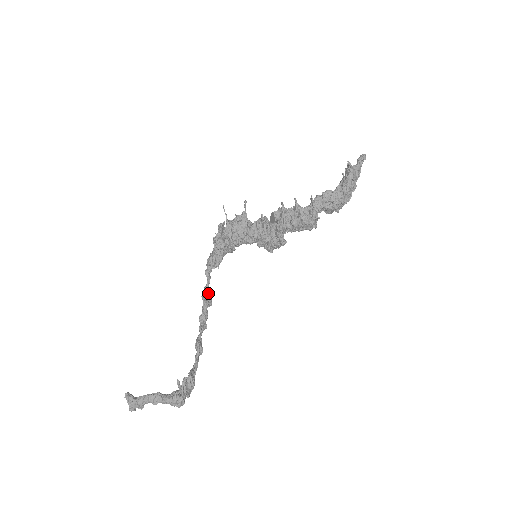
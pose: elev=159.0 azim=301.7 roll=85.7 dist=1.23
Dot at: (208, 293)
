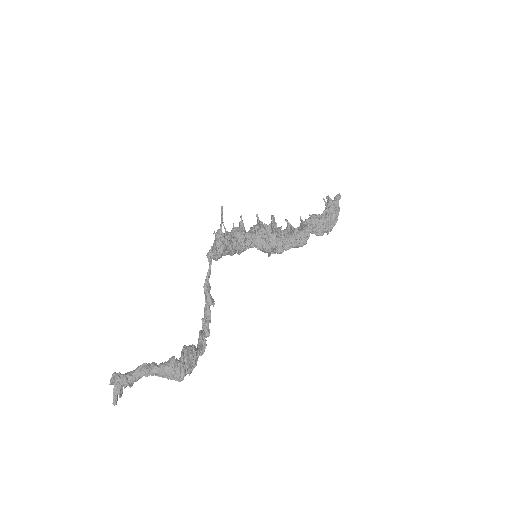
Dot at: (210, 287)
